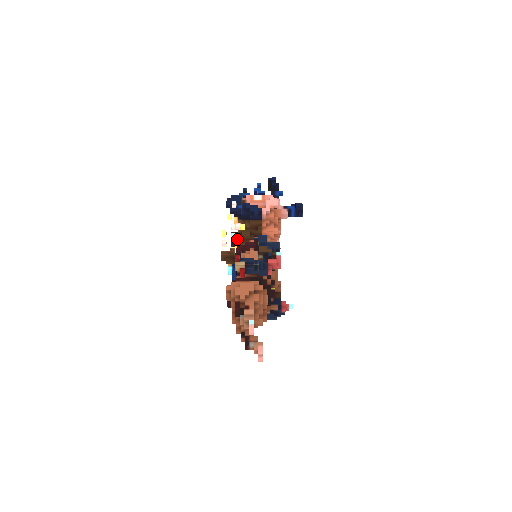
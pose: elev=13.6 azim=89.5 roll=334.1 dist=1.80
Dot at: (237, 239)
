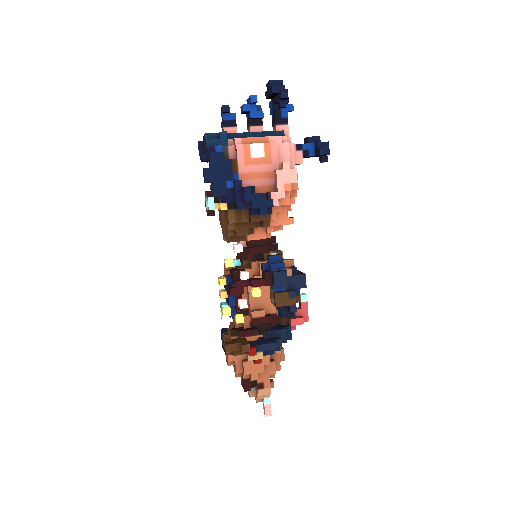
Dot at: occluded
